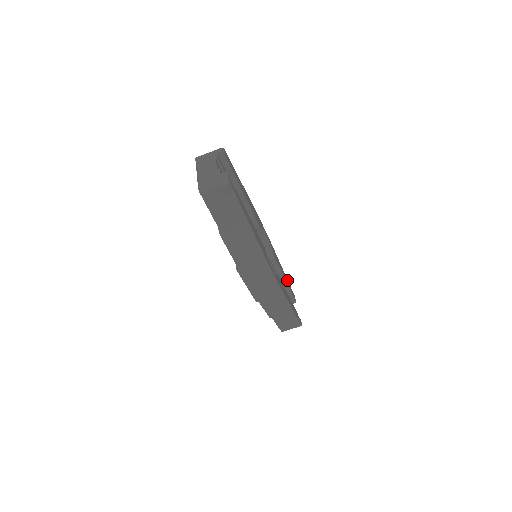
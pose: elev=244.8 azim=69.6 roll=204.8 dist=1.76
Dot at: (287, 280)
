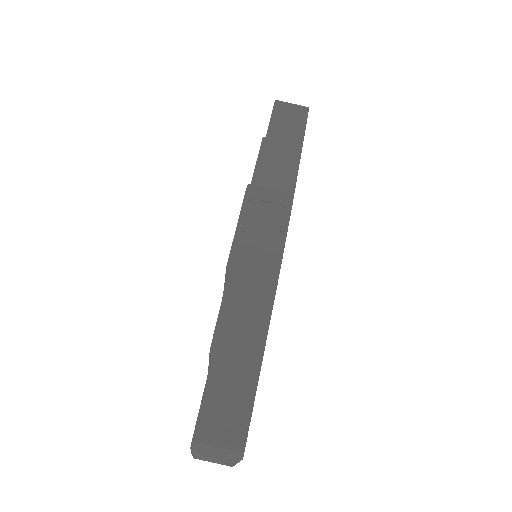
Dot at: occluded
